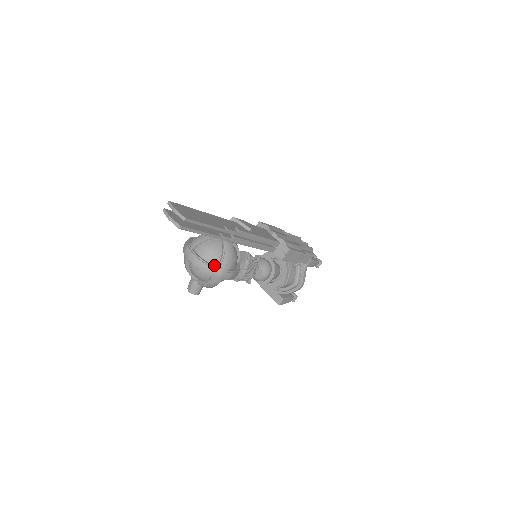
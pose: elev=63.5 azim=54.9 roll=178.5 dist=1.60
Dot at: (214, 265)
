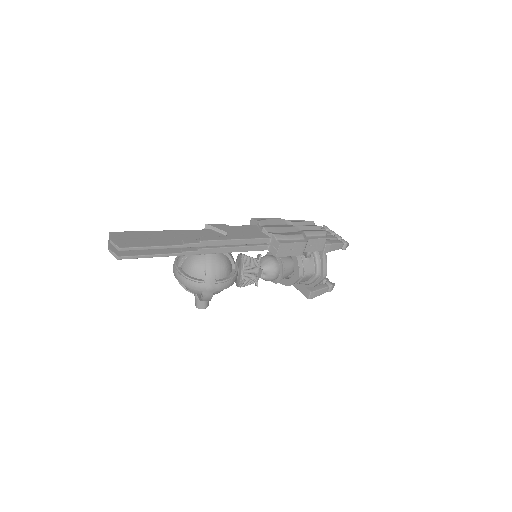
Dot at: (200, 279)
